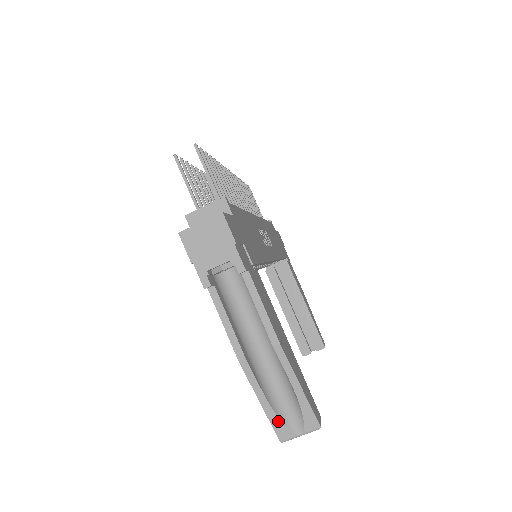
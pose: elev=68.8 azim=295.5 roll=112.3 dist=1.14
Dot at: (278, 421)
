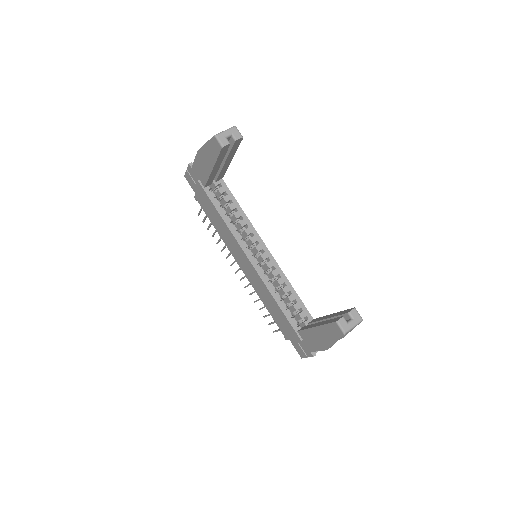
Dot at: occluded
